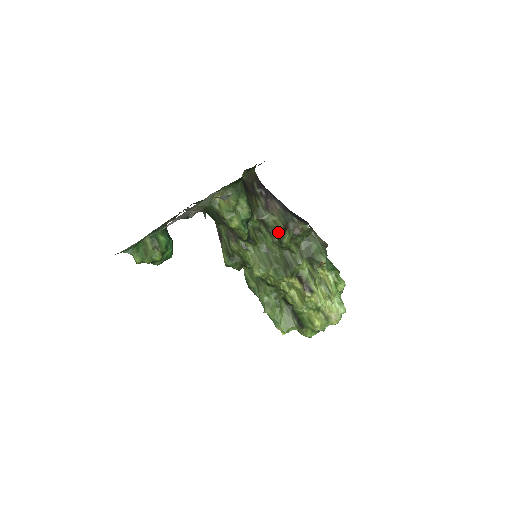
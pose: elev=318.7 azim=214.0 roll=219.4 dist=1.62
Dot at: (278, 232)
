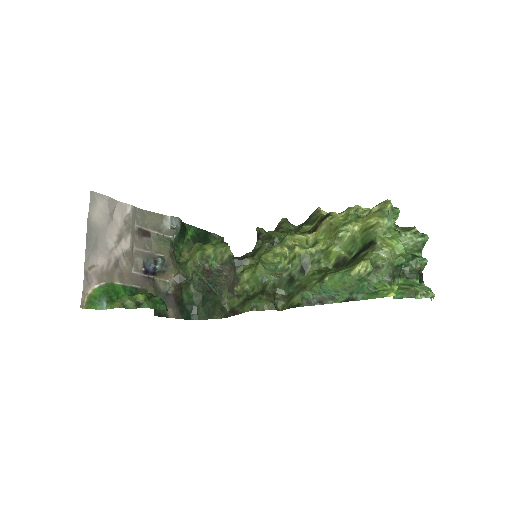
Dot at: (257, 232)
